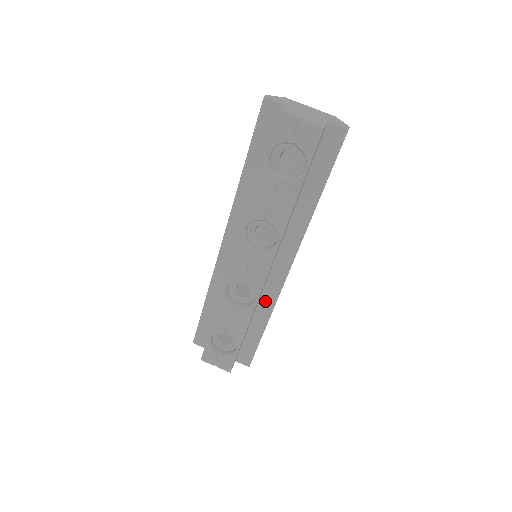
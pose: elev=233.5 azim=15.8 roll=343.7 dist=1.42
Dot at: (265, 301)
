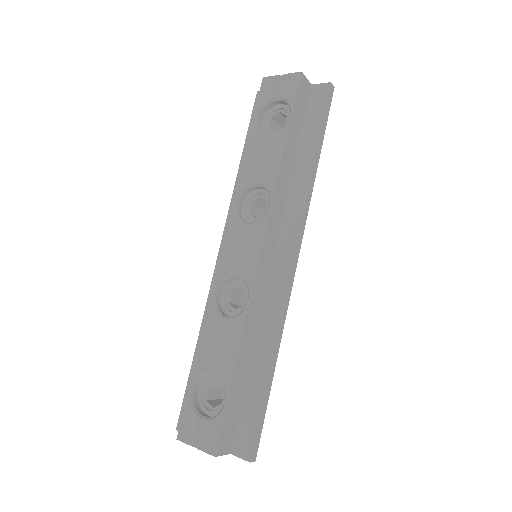
Dot at: (268, 318)
